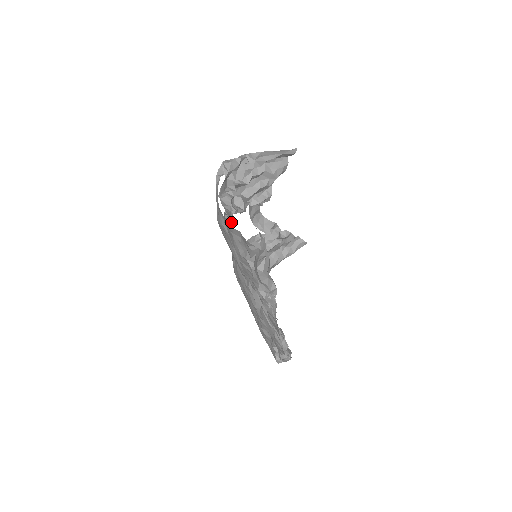
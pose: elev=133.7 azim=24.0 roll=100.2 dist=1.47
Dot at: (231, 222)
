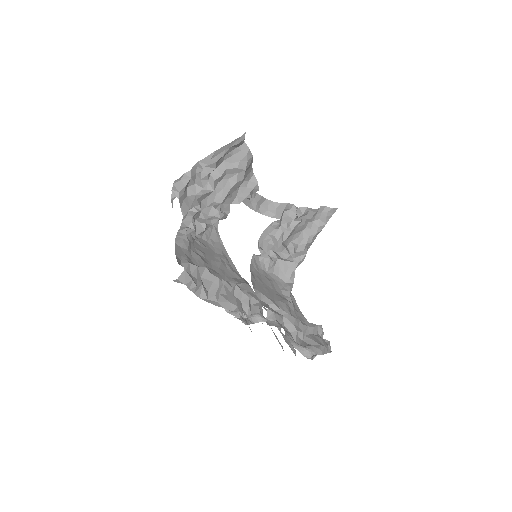
Dot at: (188, 246)
